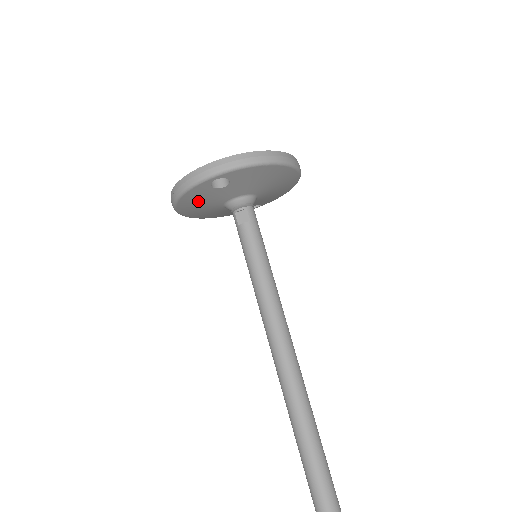
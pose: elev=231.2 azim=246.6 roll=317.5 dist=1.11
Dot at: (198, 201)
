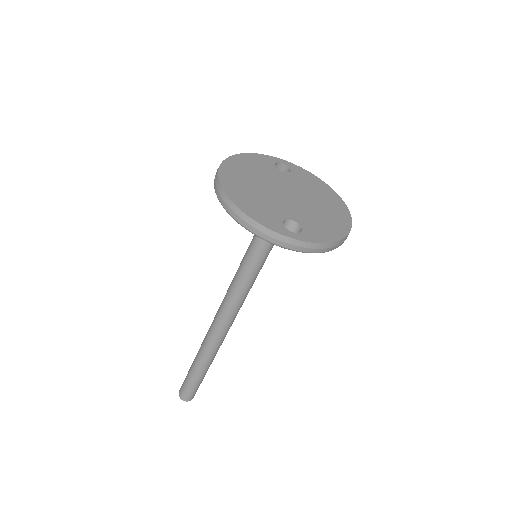
Dot at: occluded
